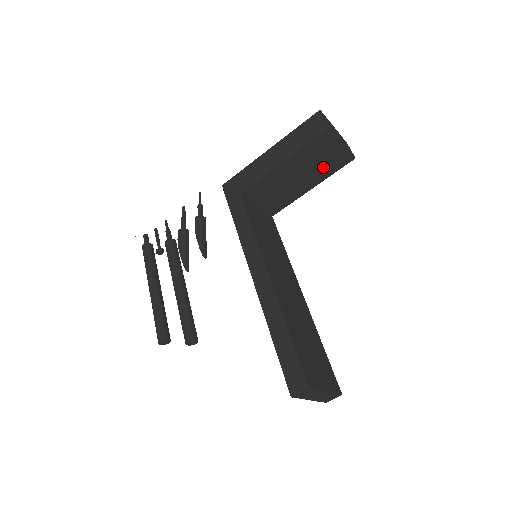
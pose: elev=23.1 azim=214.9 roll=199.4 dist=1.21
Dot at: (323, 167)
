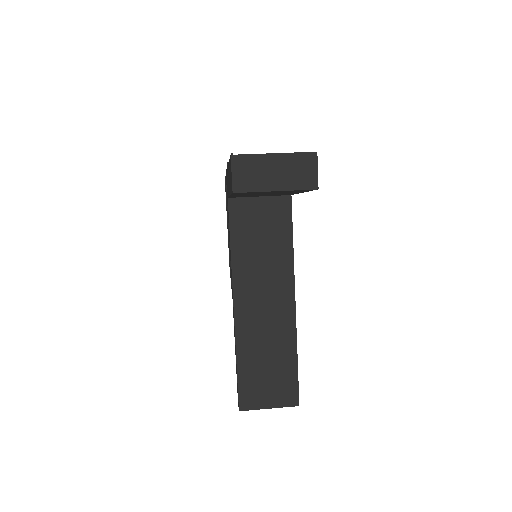
Dot at: (286, 192)
